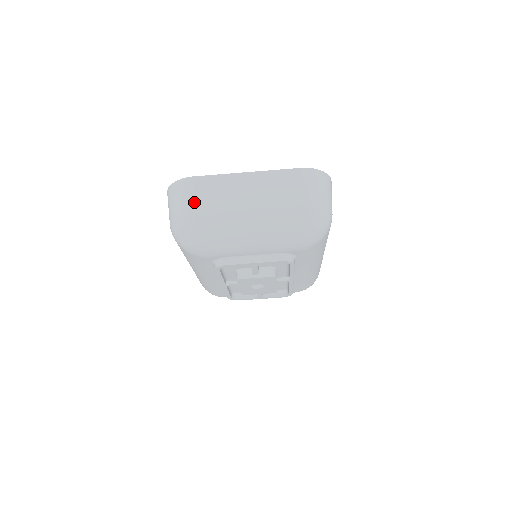
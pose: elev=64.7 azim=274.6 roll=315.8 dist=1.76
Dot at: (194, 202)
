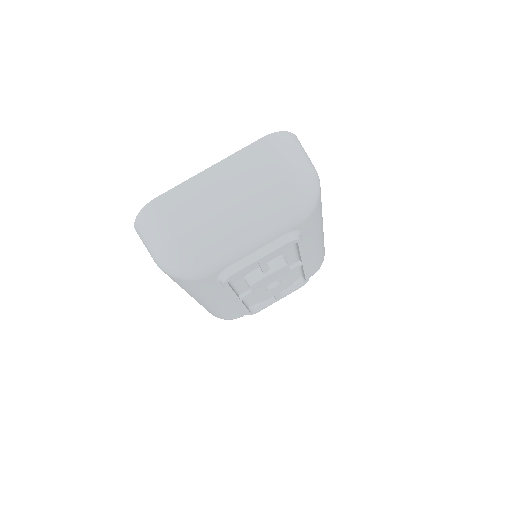
Dot at: (169, 223)
